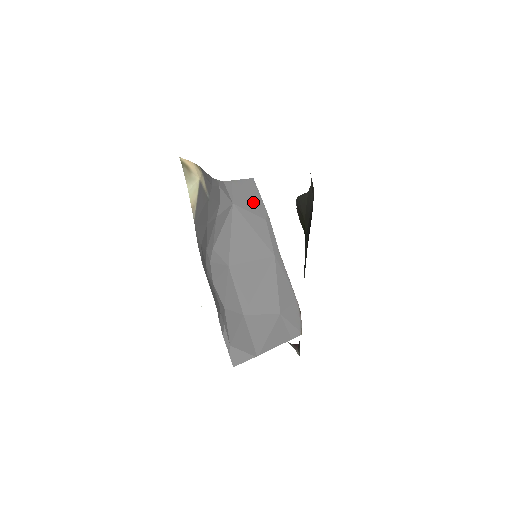
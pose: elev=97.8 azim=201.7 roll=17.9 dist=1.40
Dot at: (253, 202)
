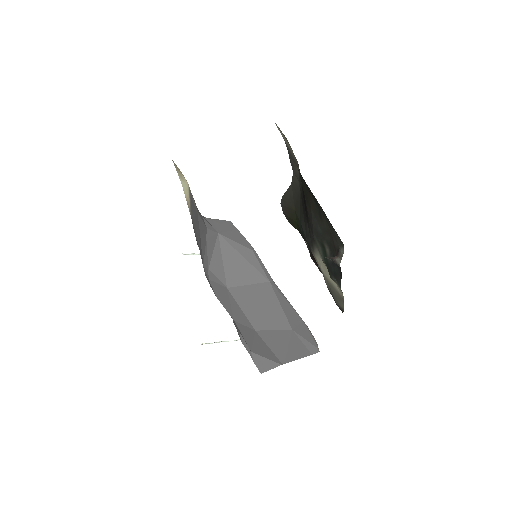
Dot at: (236, 236)
